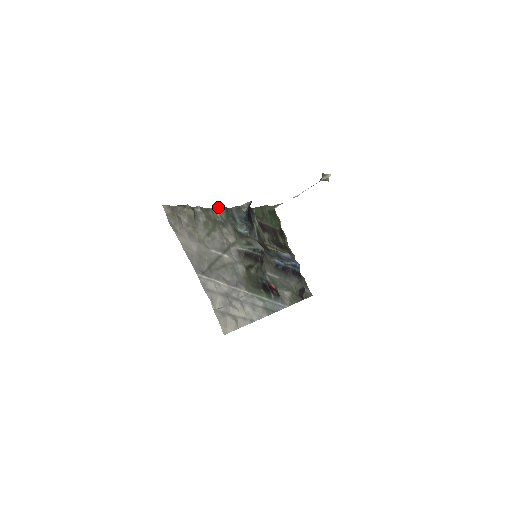
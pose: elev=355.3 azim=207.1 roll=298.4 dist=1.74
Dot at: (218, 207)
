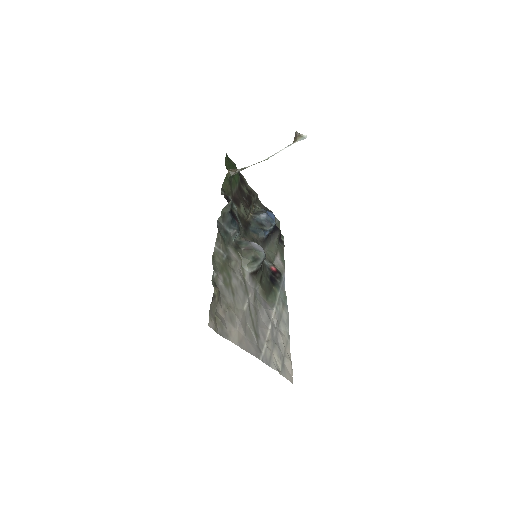
Dot at: occluded
